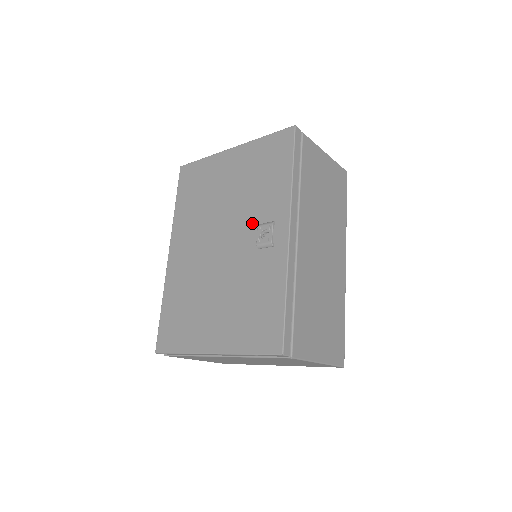
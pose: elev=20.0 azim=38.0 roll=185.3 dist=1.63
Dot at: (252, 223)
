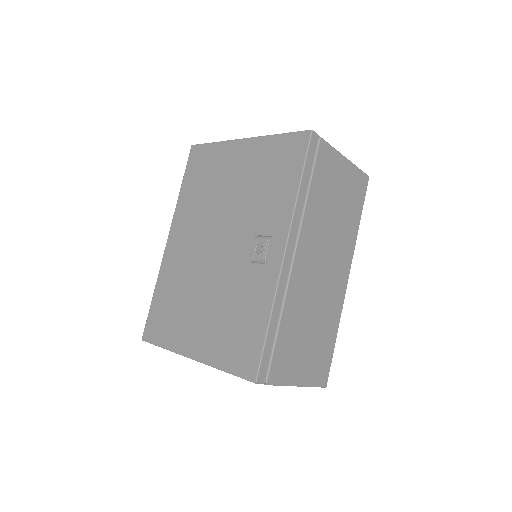
Dot at: (250, 231)
